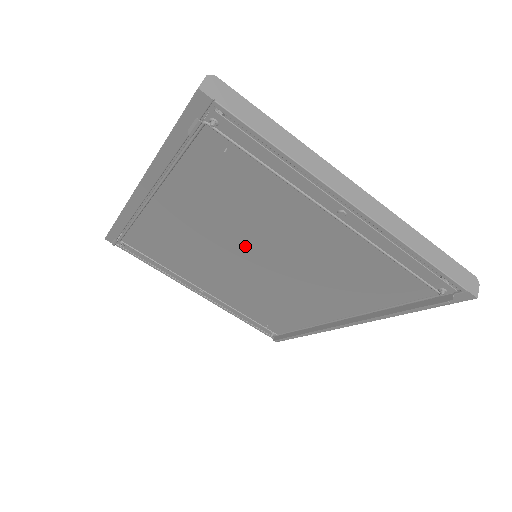
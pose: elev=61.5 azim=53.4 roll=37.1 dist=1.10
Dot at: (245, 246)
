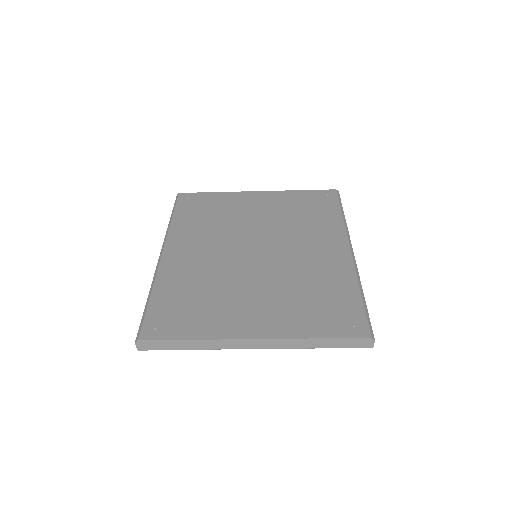
Dot at: occluded
